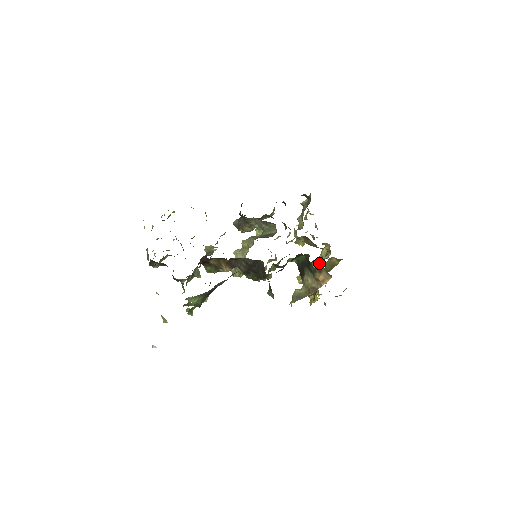
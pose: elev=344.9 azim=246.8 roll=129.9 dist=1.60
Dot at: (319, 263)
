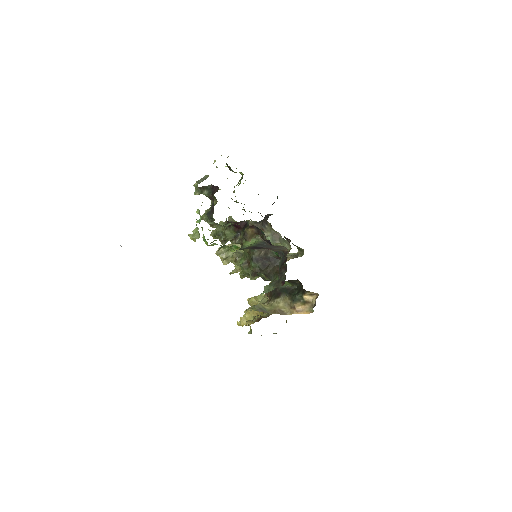
Dot at: (312, 297)
